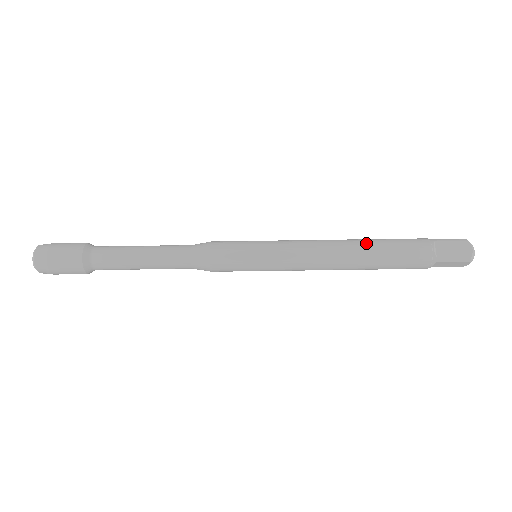
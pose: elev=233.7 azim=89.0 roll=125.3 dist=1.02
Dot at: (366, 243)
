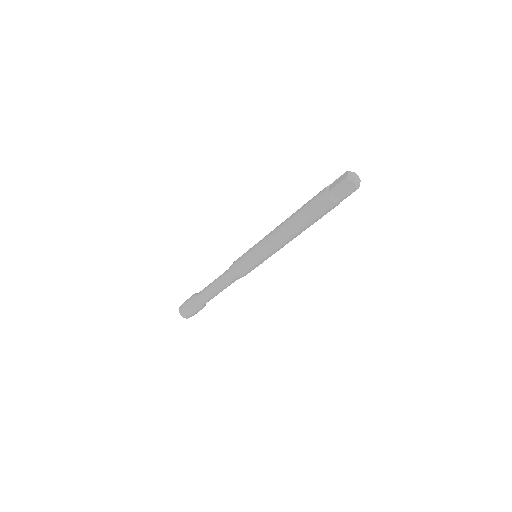
Dot at: (297, 222)
